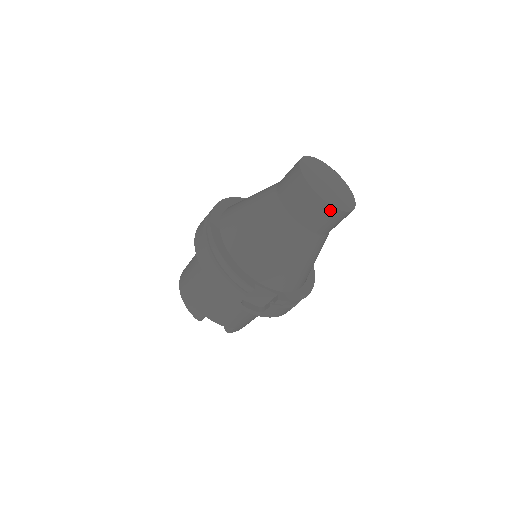
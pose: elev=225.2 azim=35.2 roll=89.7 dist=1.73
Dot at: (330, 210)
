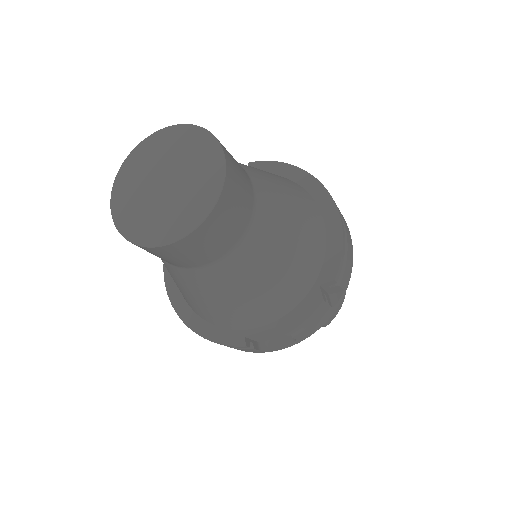
Dot at: (181, 245)
